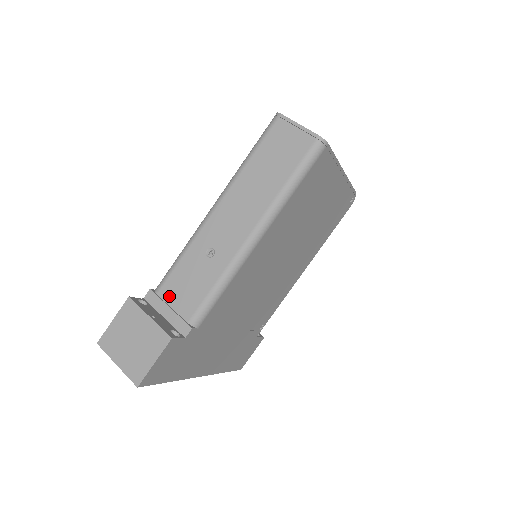
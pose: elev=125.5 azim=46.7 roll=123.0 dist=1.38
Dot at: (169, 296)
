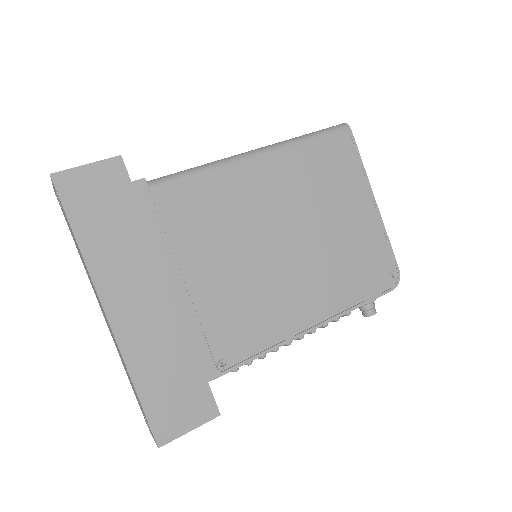
Dot at: occluded
